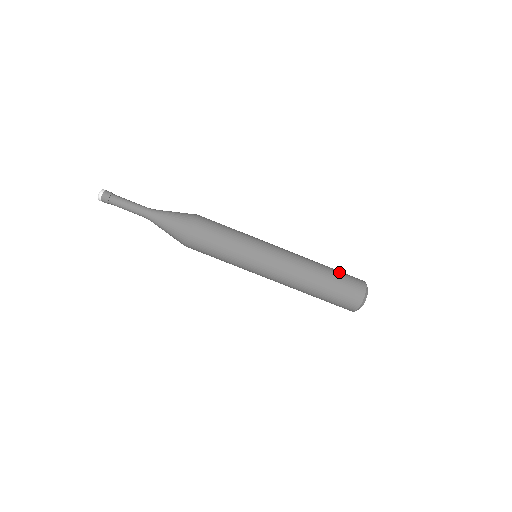
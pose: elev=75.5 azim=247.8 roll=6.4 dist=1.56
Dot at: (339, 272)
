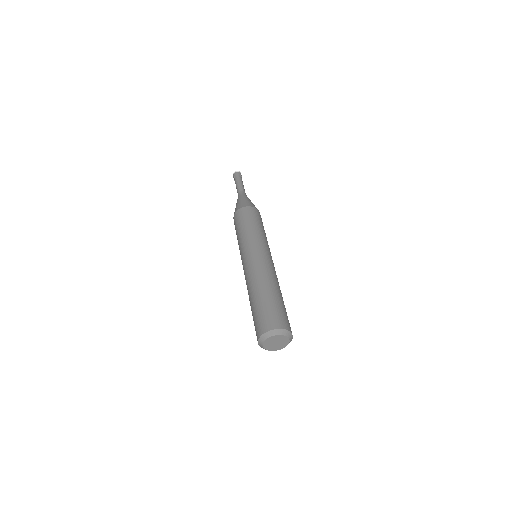
Dot at: occluded
